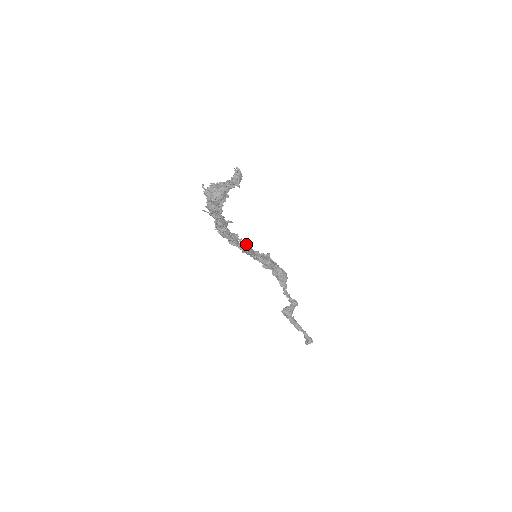
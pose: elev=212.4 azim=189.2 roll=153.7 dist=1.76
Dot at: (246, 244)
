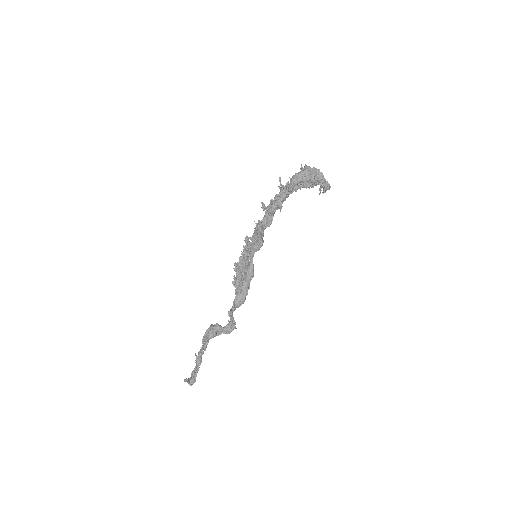
Dot at: occluded
